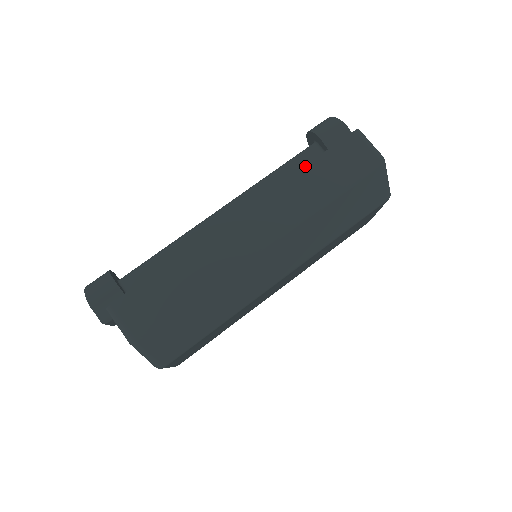
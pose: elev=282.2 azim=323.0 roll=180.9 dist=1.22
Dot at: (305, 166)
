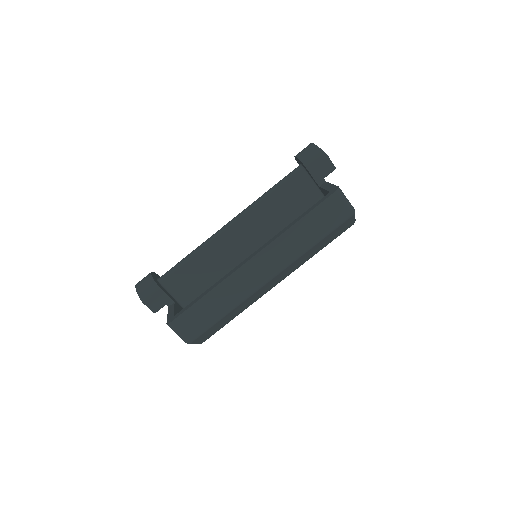
Dot at: (299, 221)
